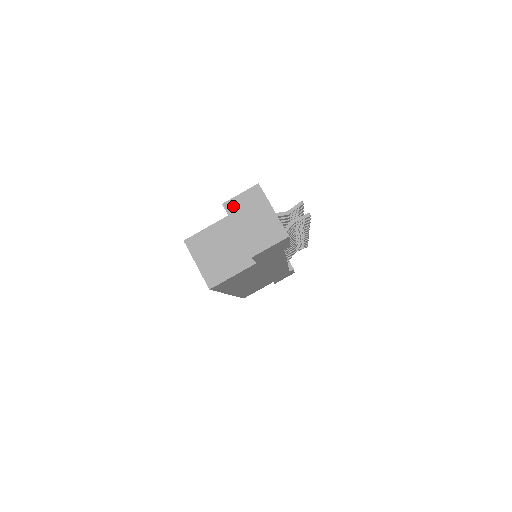
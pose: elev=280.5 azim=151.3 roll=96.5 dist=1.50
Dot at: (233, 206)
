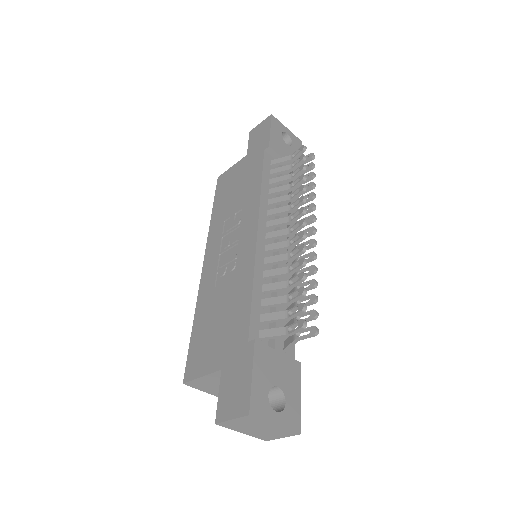
Dot at: (228, 425)
